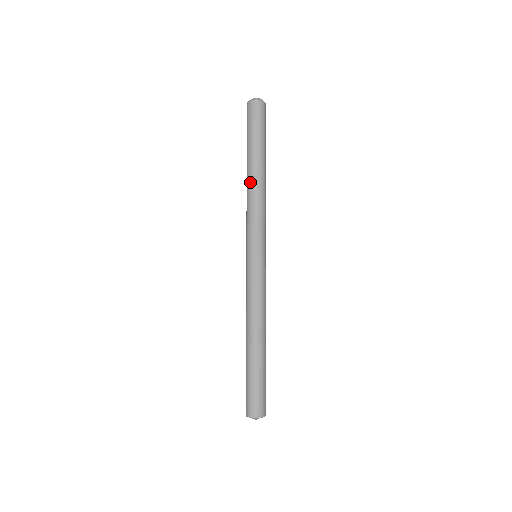
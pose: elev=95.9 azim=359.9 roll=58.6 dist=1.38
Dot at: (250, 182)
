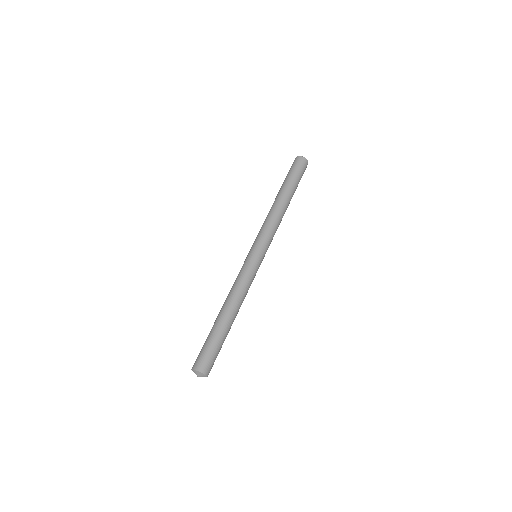
Dot at: (277, 205)
